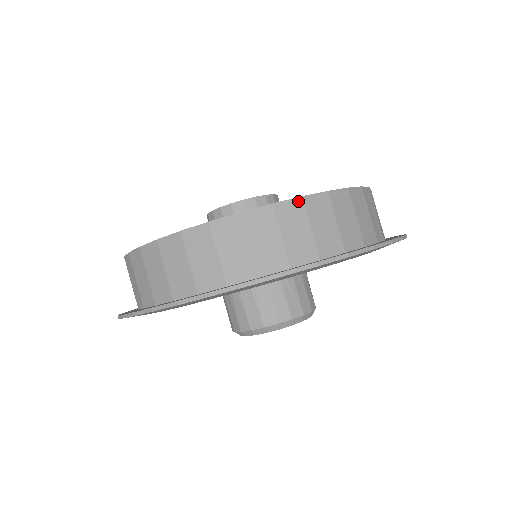
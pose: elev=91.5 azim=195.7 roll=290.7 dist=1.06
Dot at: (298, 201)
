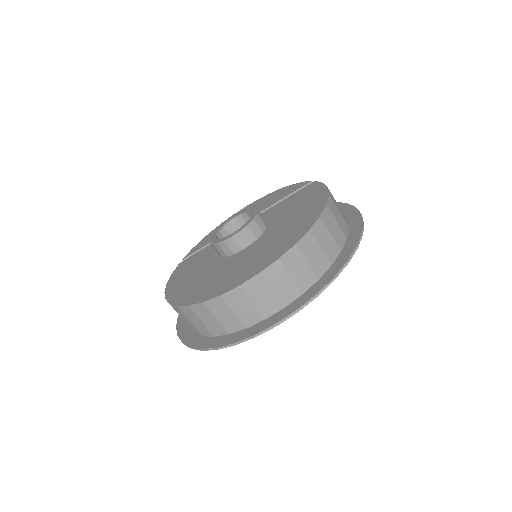
Dot at: (237, 289)
